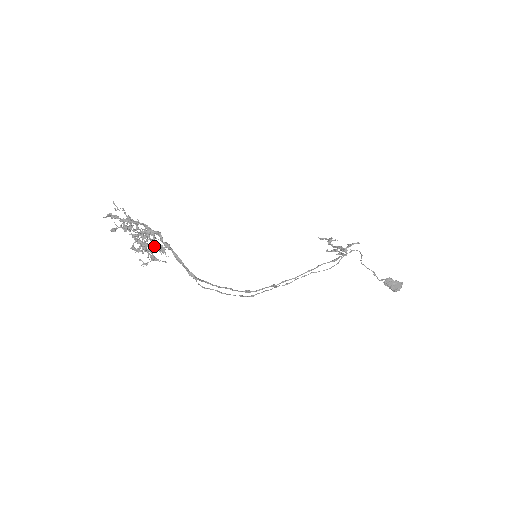
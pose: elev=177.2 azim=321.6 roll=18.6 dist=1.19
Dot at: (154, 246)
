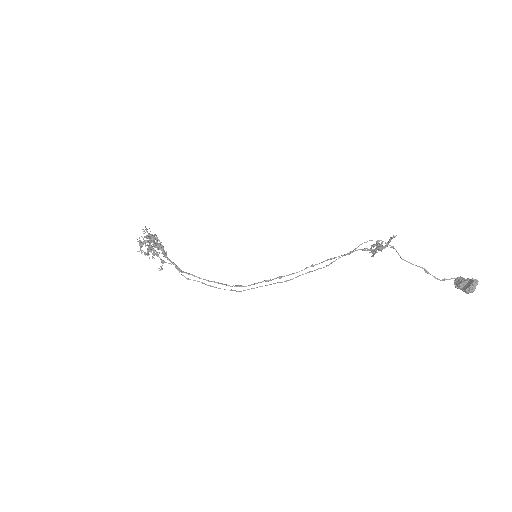
Dot at: (146, 245)
